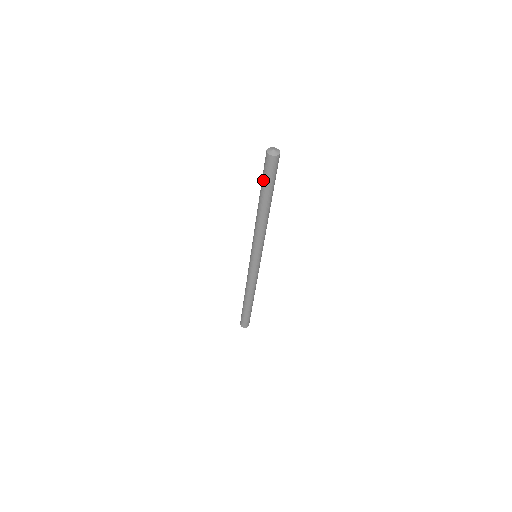
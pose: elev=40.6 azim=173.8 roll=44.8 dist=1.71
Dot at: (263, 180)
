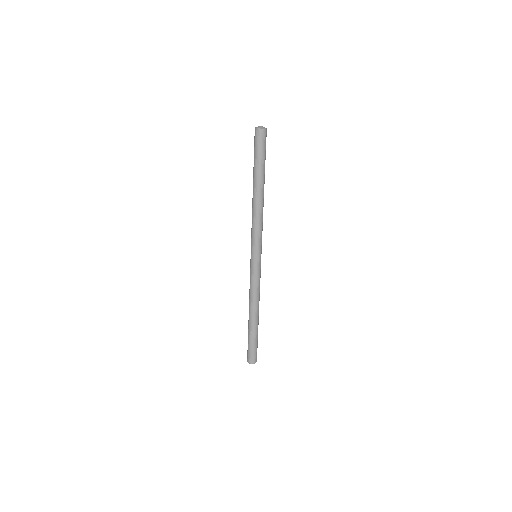
Dot at: (255, 158)
